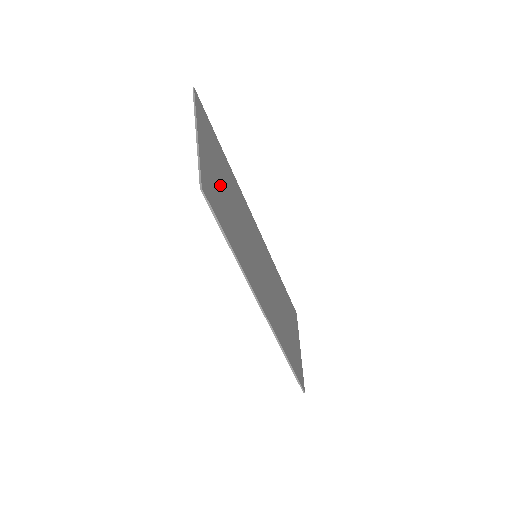
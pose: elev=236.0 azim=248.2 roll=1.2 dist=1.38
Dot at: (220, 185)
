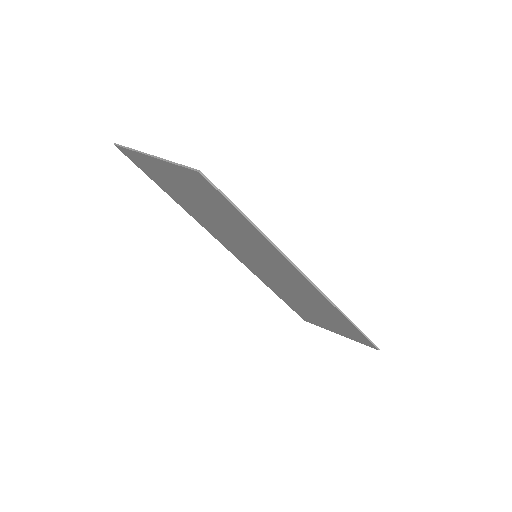
Dot at: (196, 194)
